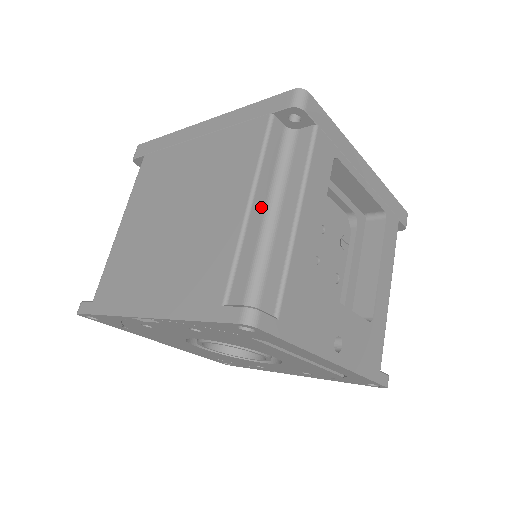
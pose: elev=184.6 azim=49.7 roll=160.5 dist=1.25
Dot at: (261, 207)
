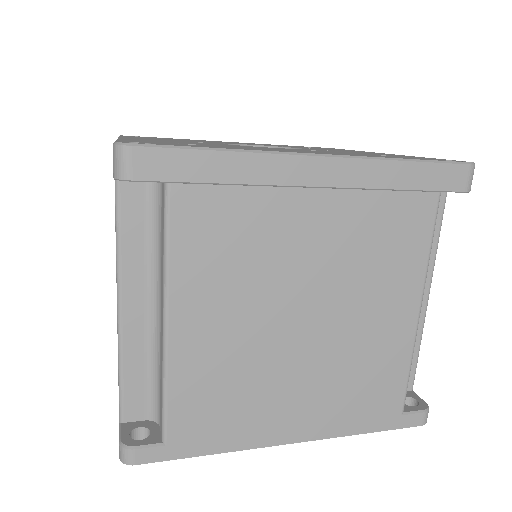
Dot at: occluded
